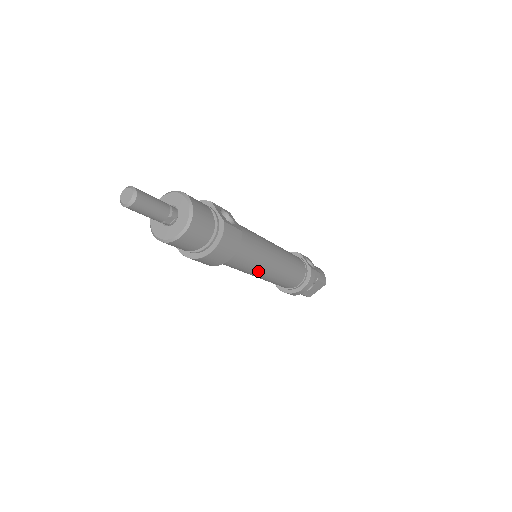
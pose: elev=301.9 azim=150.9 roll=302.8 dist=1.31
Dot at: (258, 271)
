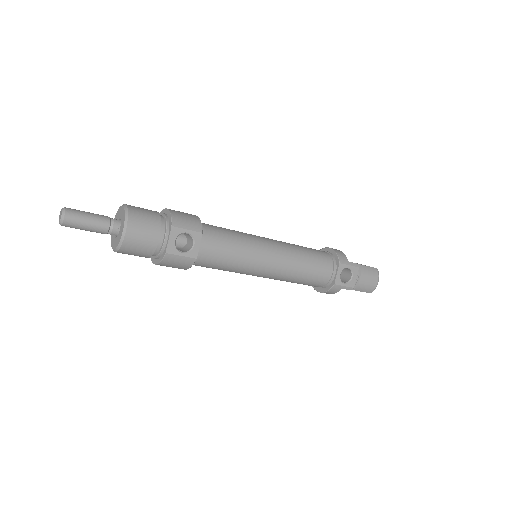
Dot at: occluded
